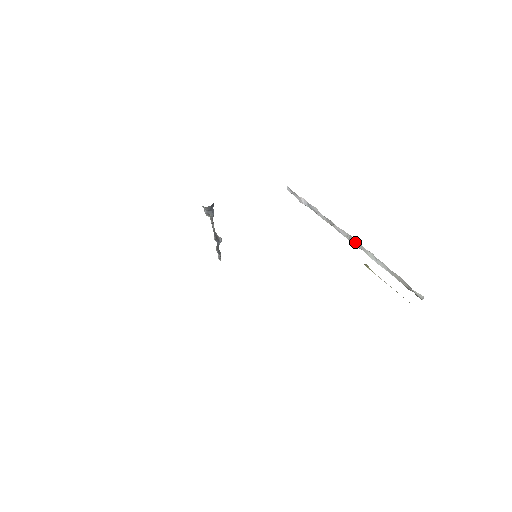
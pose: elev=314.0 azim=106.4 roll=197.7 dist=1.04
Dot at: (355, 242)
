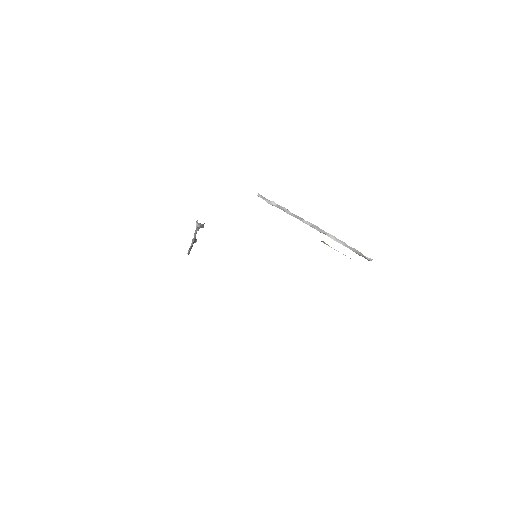
Dot at: (319, 229)
